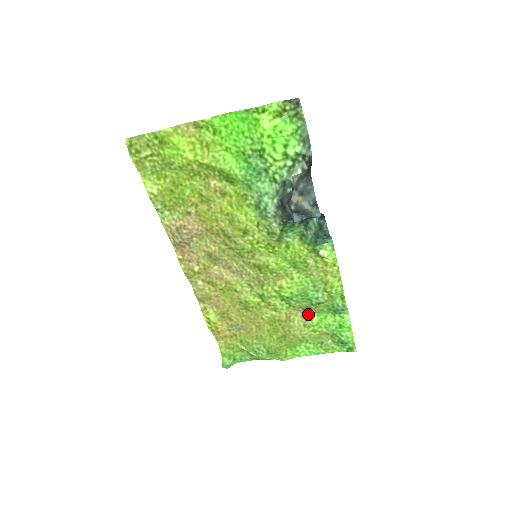
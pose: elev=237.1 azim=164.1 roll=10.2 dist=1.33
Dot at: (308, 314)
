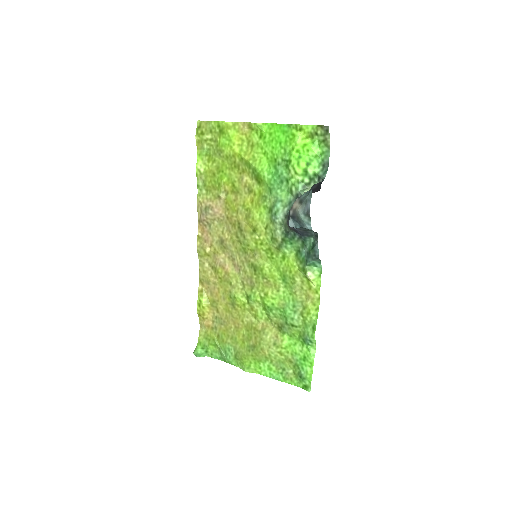
Dot at: (281, 334)
